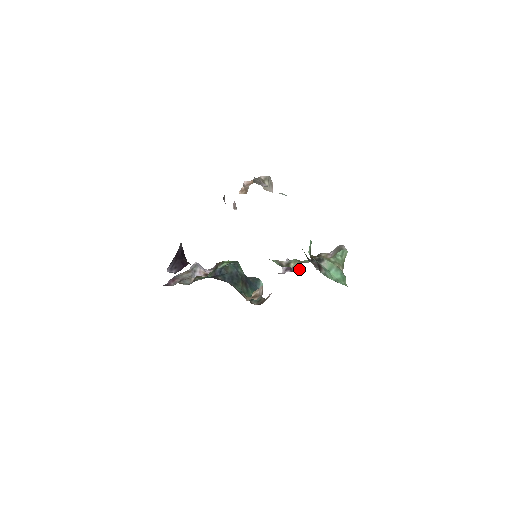
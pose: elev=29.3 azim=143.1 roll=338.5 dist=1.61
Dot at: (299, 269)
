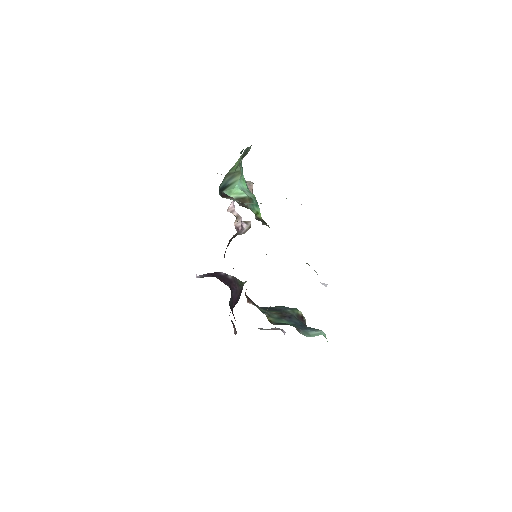
Dot at: occluded
